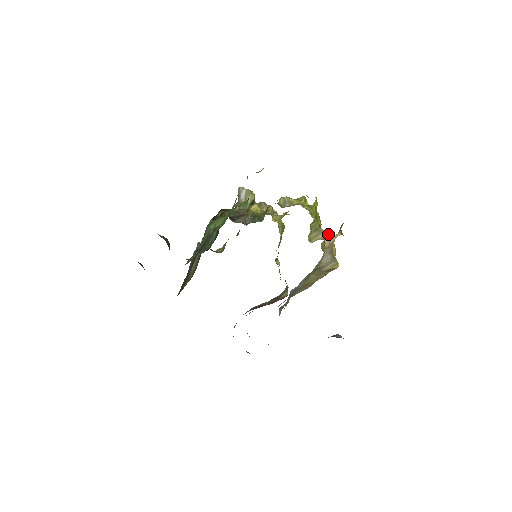
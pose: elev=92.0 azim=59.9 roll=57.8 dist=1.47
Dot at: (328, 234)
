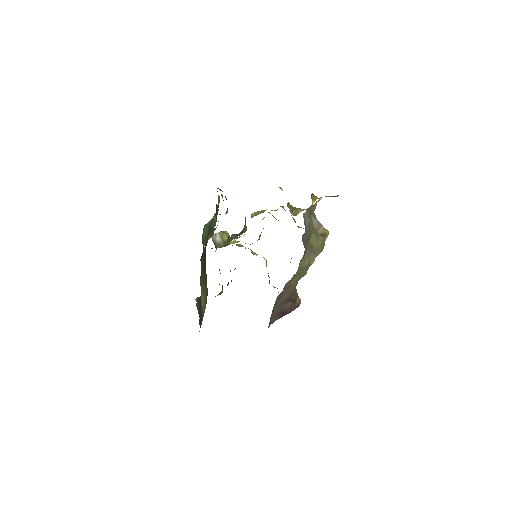
Dot at: occluded
